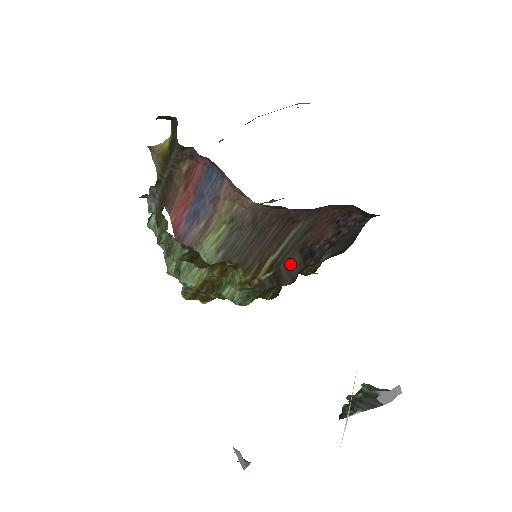
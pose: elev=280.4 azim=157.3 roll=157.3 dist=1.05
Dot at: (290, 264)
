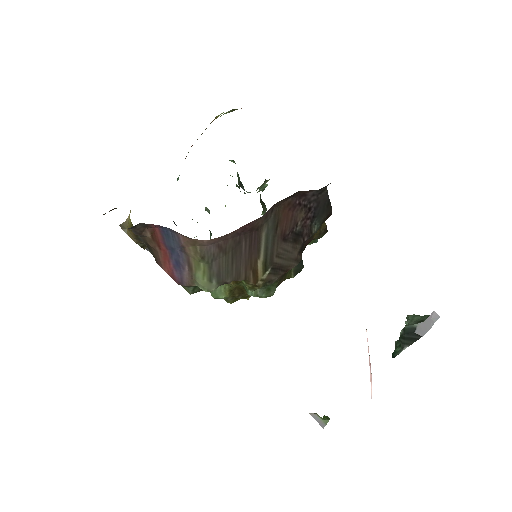
Dot at: (283, 254)
